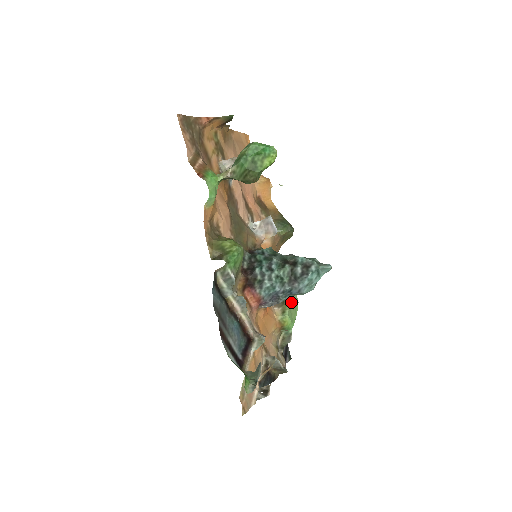
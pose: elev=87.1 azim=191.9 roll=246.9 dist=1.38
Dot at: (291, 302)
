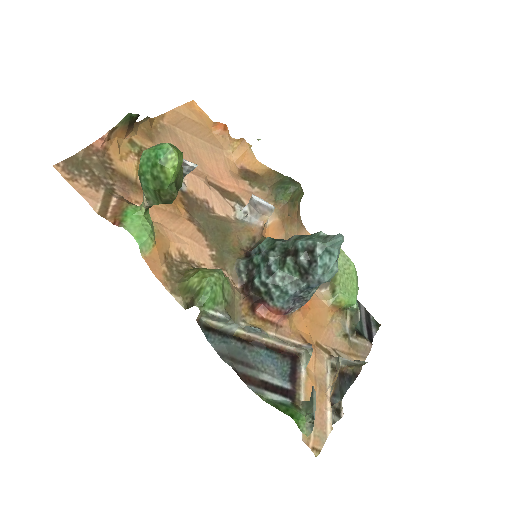
Dot at: (340, 272)
